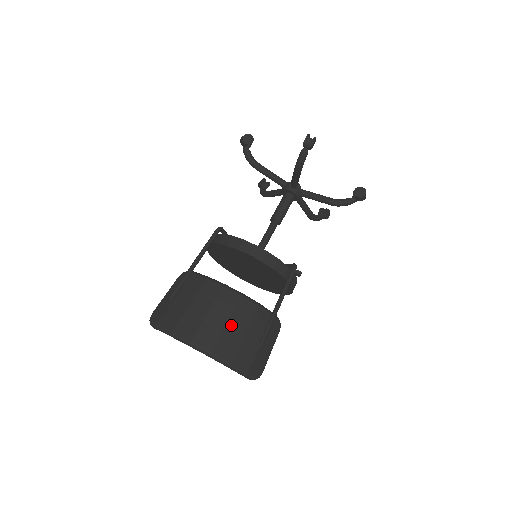
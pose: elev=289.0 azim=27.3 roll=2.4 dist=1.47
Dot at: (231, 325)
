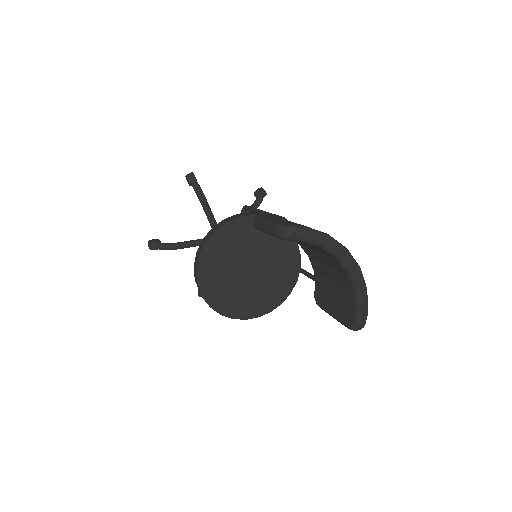
Dot at: occluded
